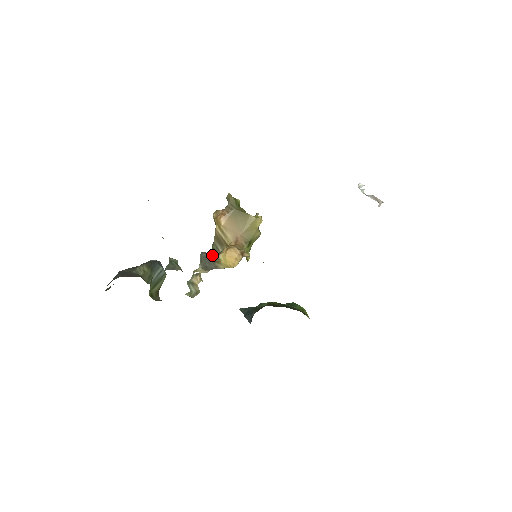
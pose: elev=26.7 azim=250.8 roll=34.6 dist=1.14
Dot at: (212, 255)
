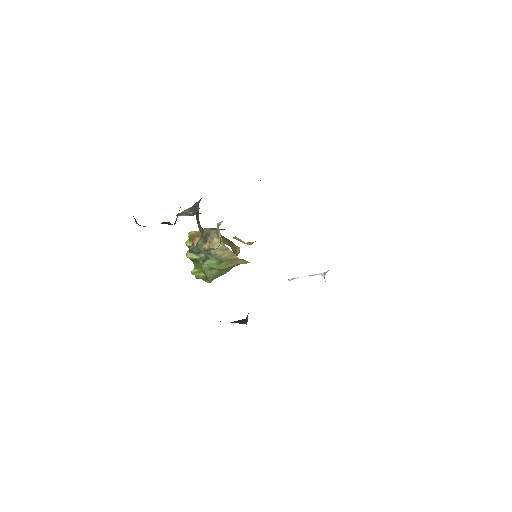
Dot at: occluded
